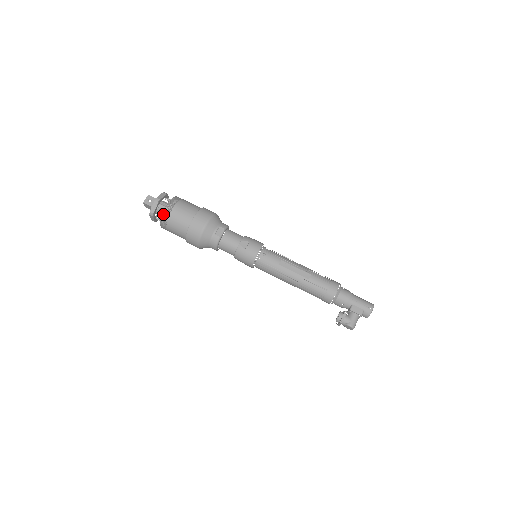
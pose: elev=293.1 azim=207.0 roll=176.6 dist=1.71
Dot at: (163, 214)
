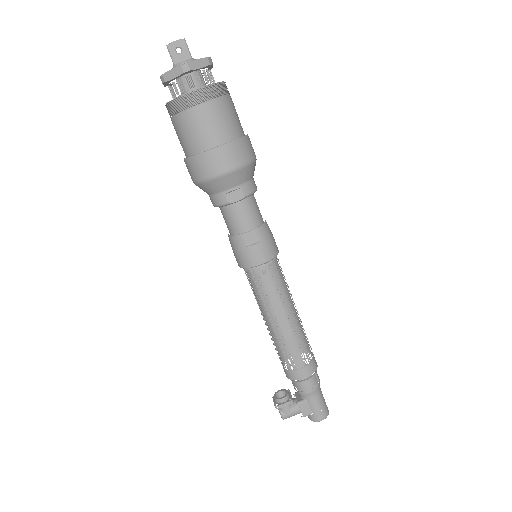
Dot at: (177, 100)
